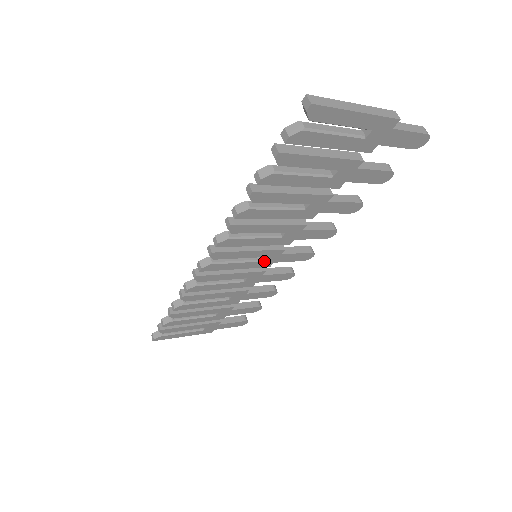
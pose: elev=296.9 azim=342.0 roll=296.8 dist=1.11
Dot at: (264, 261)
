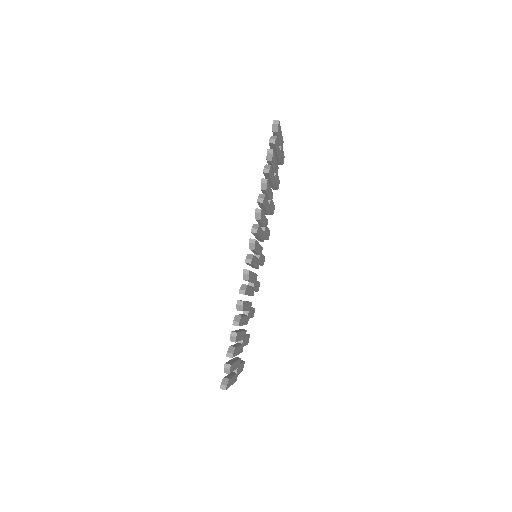
Dot at: (259, 260)
